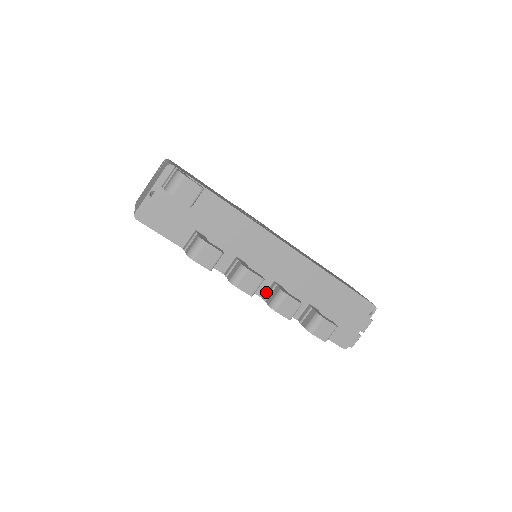
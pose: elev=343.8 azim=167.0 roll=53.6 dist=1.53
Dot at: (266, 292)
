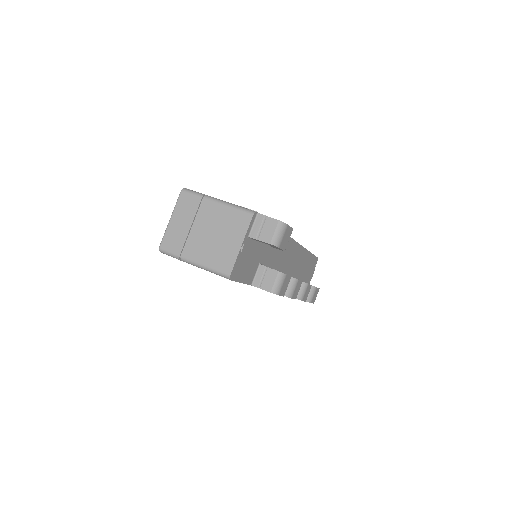
Dot at: occluded
